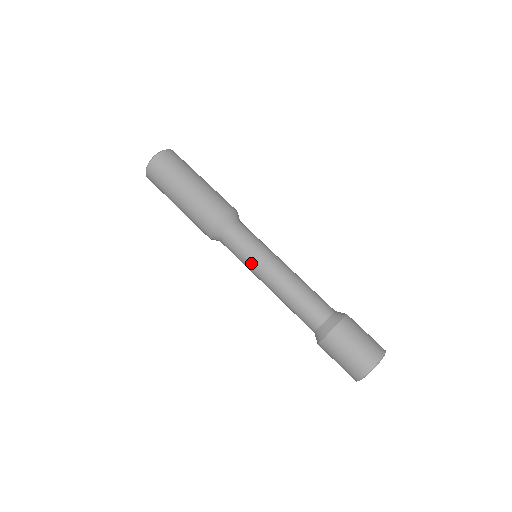
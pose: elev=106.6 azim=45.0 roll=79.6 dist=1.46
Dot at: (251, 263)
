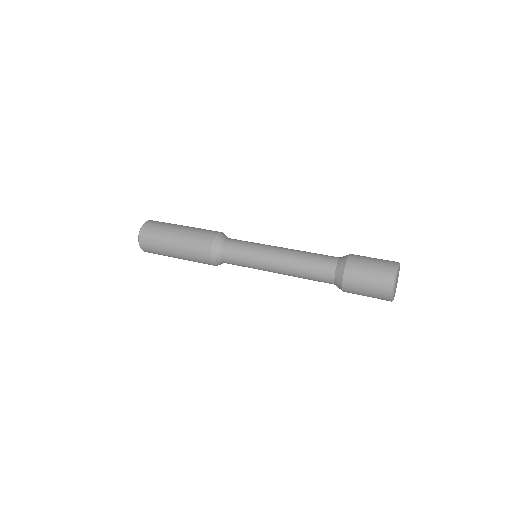
Dot at: (254, 258)
